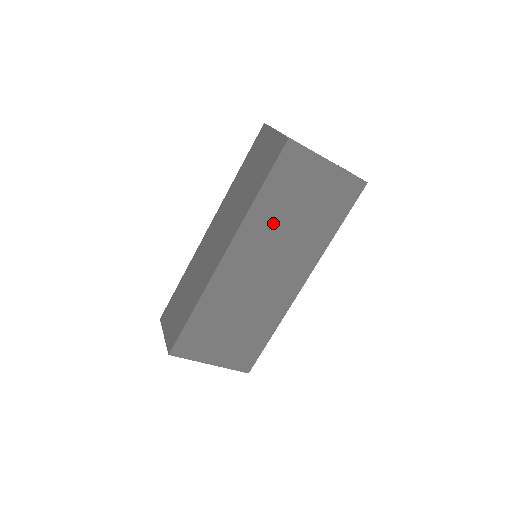
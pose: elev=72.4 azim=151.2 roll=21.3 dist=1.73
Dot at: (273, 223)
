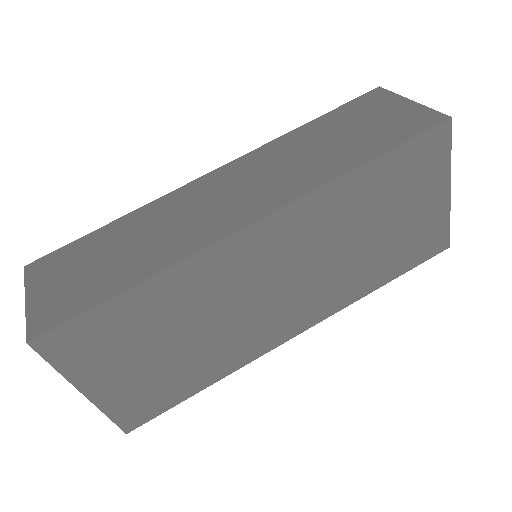
Dot at: (342, 222)
